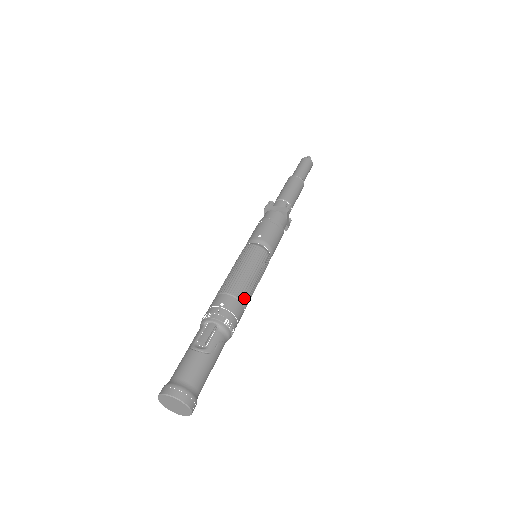
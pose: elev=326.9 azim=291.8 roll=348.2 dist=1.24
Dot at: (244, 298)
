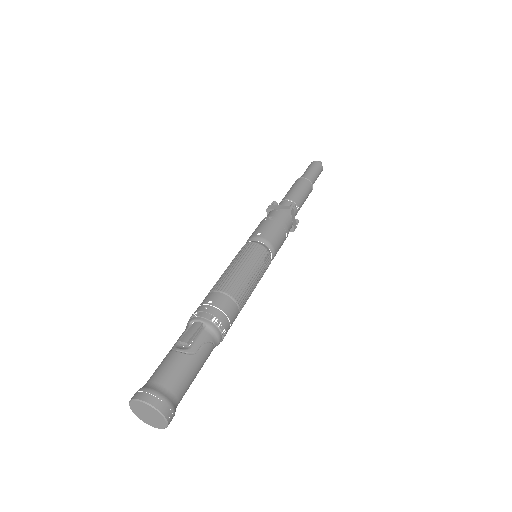
Dot at: (238, 296)
